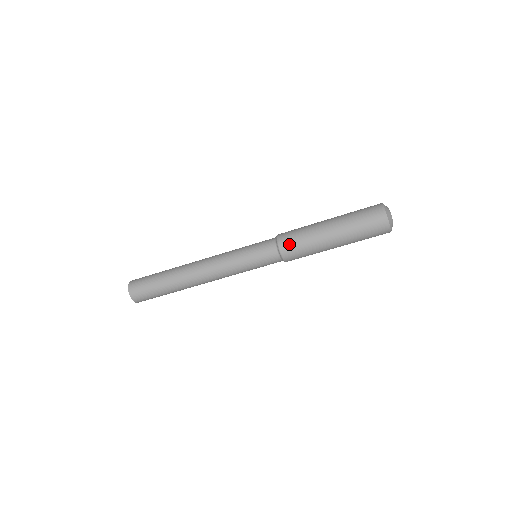
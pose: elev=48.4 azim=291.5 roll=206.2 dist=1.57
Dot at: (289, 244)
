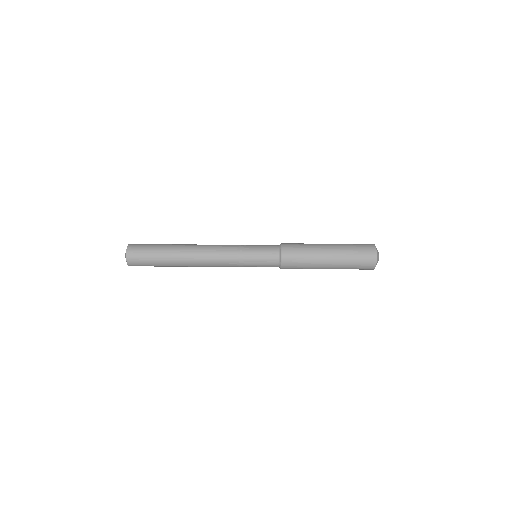
Dot at: (291, 253)
